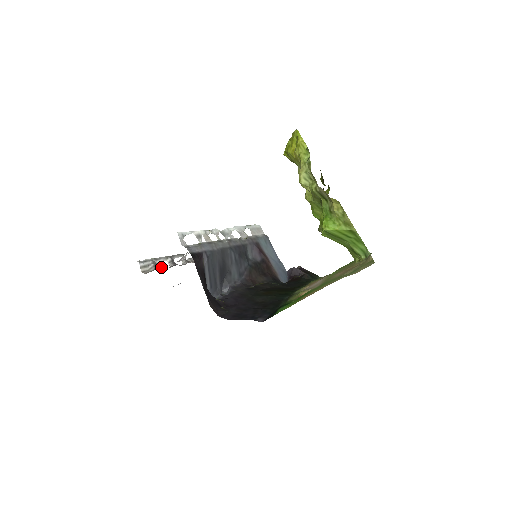
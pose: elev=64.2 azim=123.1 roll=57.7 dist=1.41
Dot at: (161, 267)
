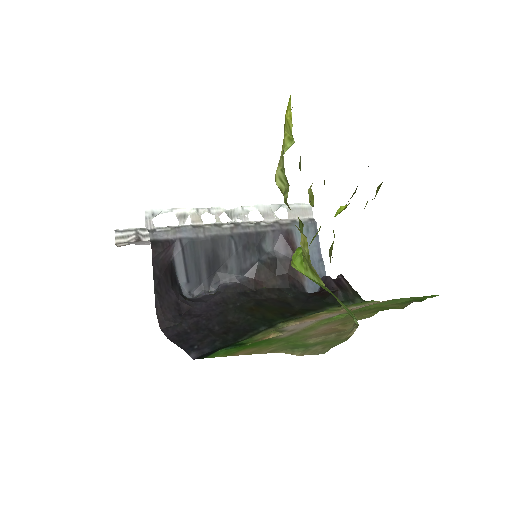
Dot at: (149, 239)
